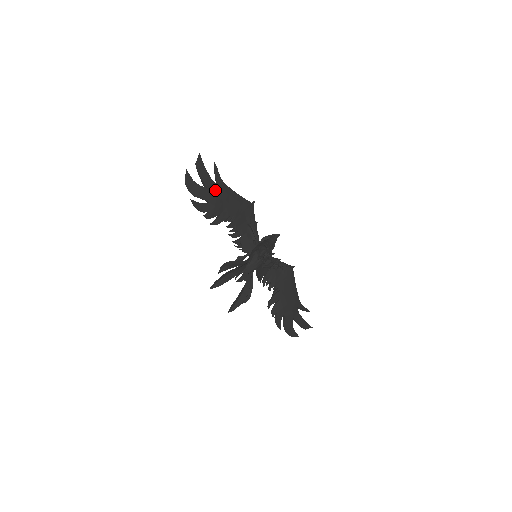
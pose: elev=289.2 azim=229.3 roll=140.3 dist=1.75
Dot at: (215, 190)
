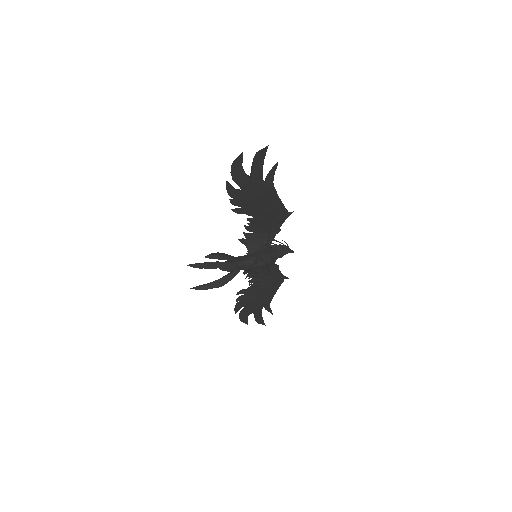
Dot at: (258, 186)
